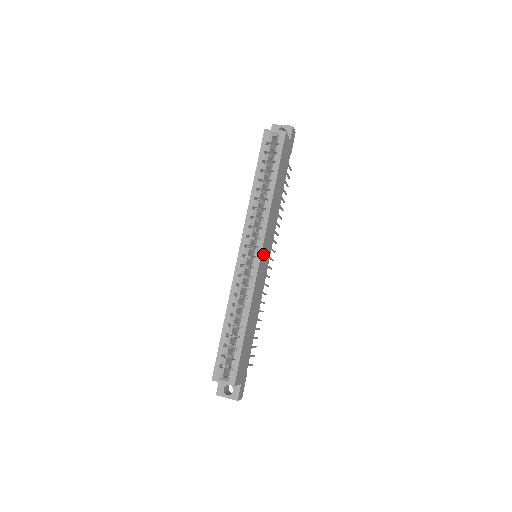
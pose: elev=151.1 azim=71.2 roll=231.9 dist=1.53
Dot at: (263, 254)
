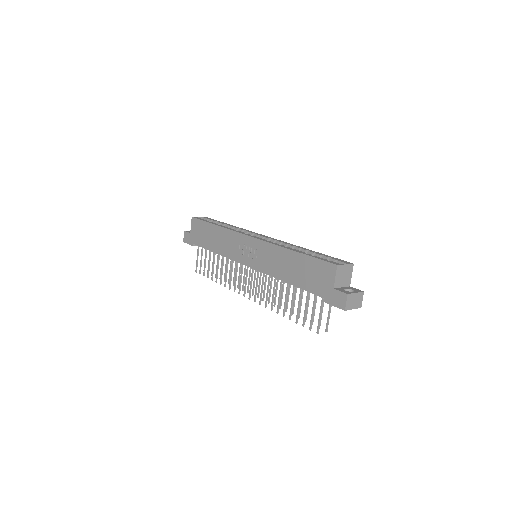
Dot at: occluded
